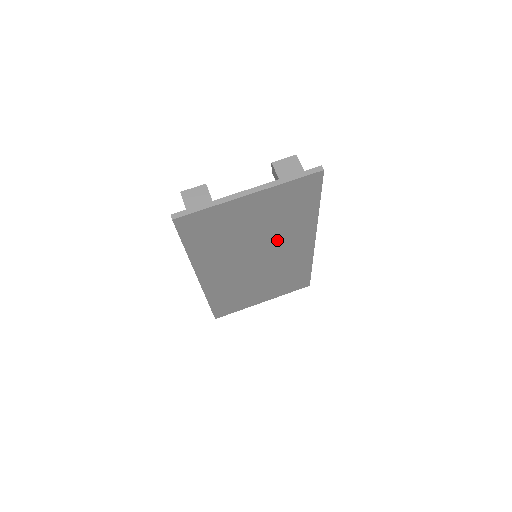
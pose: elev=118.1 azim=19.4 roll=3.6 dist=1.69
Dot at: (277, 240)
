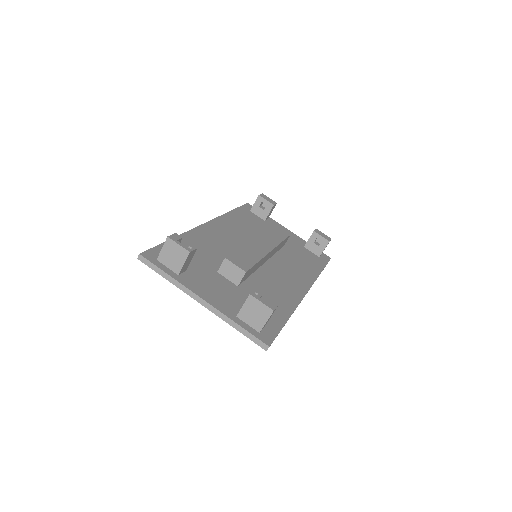
Dot at: occluded
